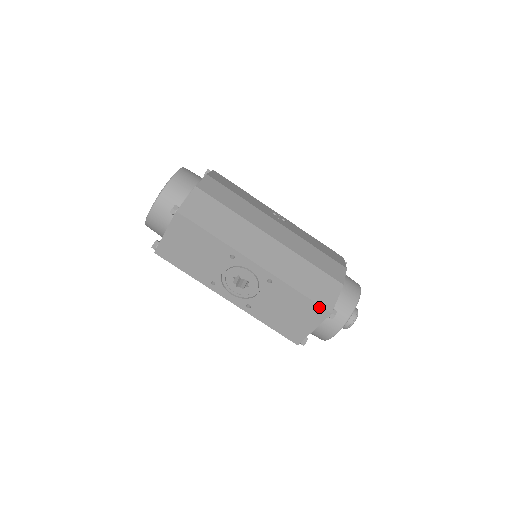
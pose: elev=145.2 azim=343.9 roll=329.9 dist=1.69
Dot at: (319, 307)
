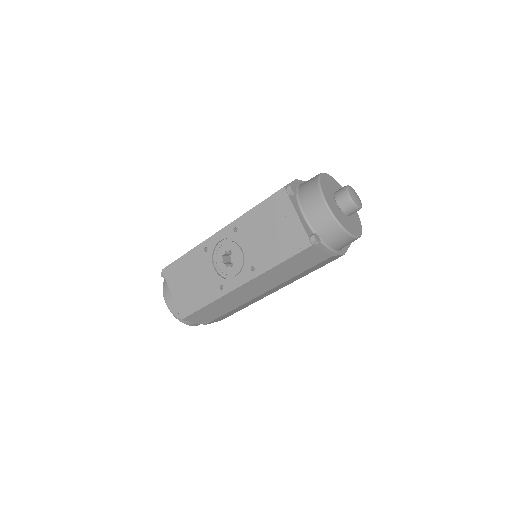
Dot at: (274, 196)
